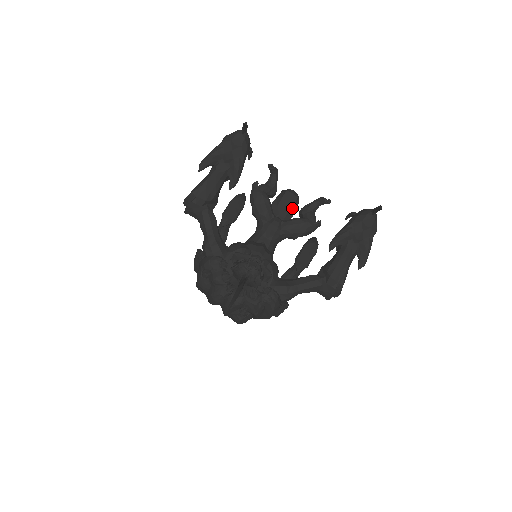
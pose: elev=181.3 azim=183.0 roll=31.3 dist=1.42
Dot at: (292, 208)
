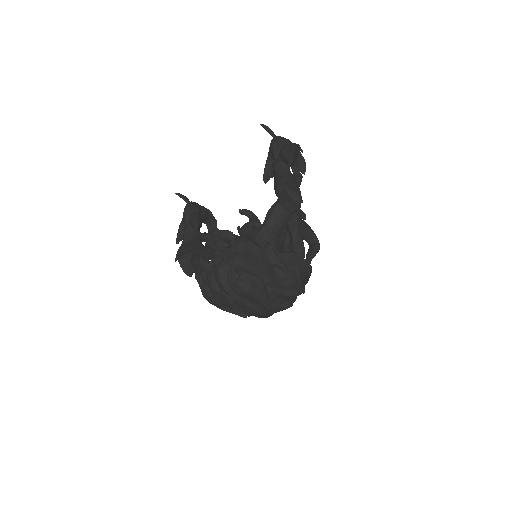
Dot at: occluded
